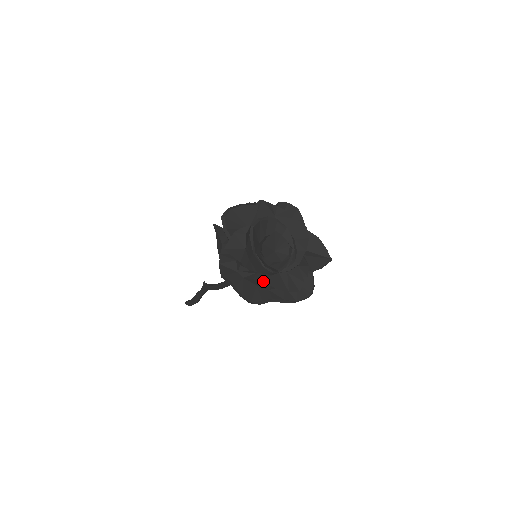
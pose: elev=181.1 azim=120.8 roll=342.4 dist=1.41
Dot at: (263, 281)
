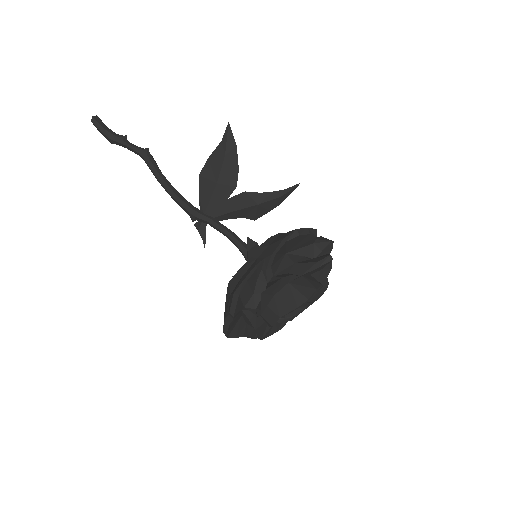
Dot at: (256, 329)
